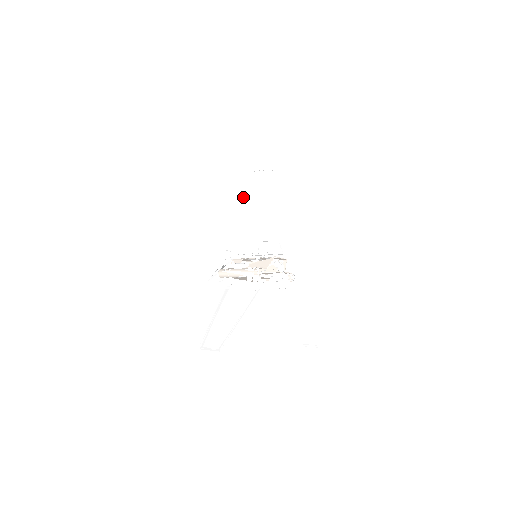
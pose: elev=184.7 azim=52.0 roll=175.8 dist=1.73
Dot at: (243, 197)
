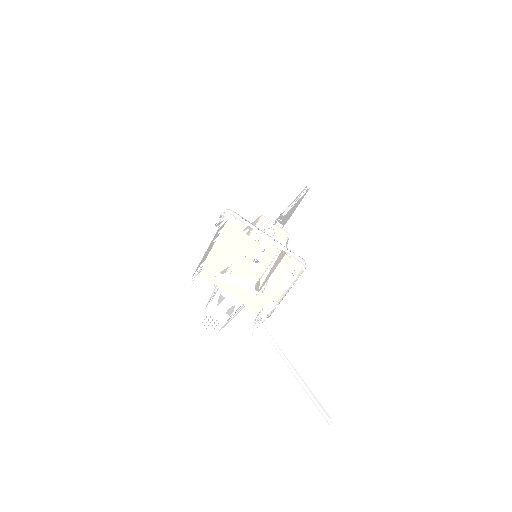
Dot at: occluded
